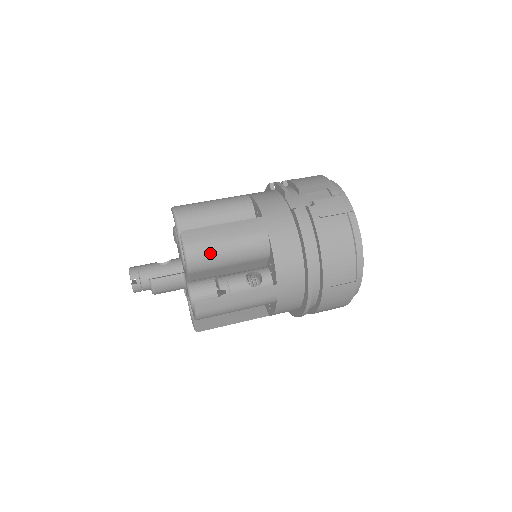
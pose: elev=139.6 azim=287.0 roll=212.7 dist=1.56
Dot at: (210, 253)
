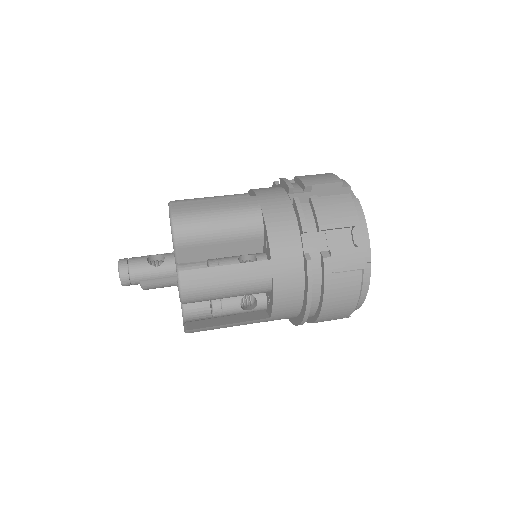
Dot at: (207, 296)
